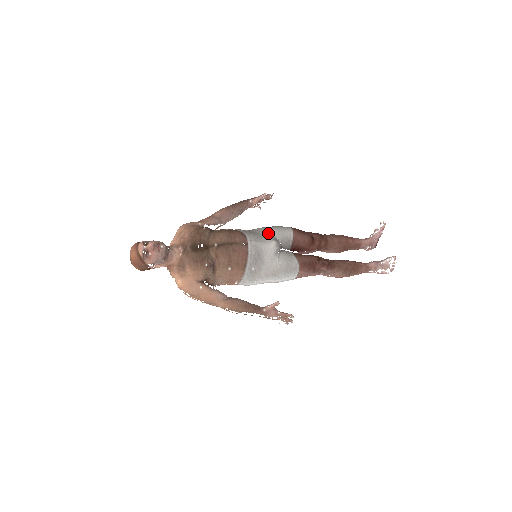
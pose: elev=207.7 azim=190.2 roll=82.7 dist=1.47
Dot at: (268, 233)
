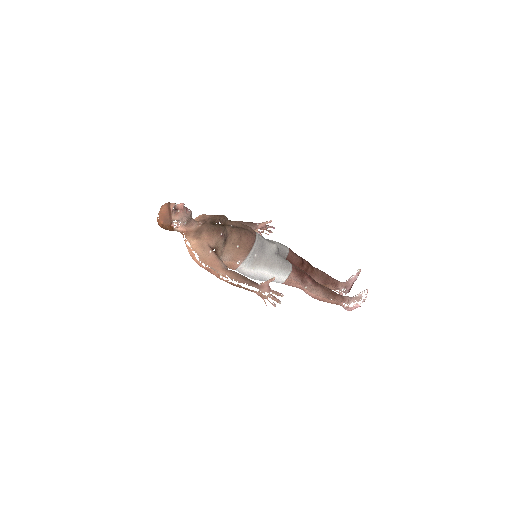
Dot at: occluded
